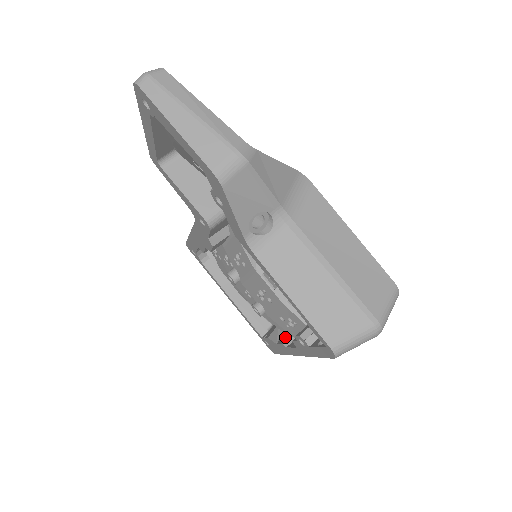
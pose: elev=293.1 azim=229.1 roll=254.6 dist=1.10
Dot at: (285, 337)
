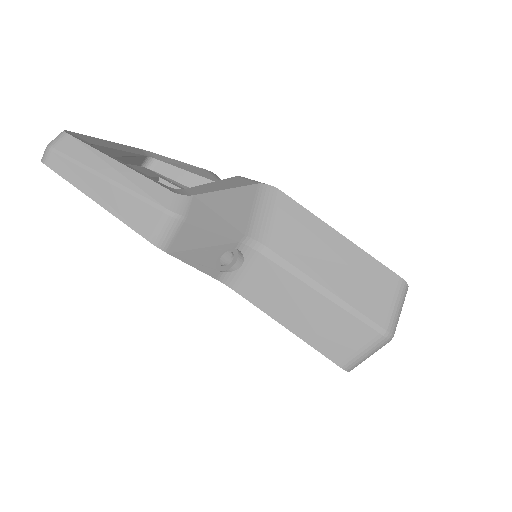
Dot at: occluded
